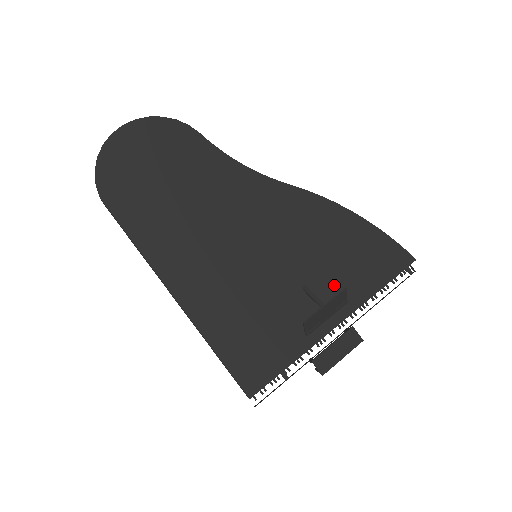
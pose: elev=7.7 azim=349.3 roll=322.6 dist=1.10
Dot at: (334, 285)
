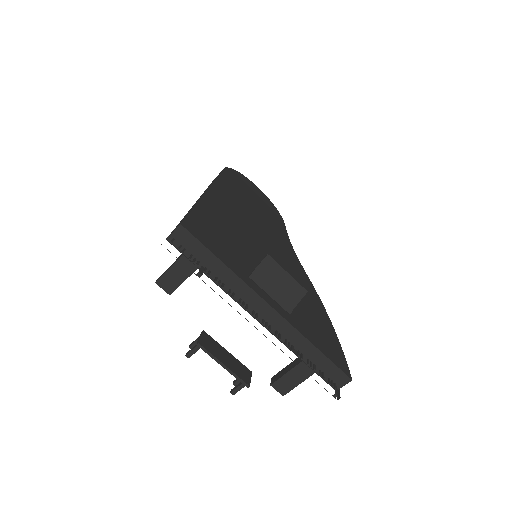
Dot at: occluded
